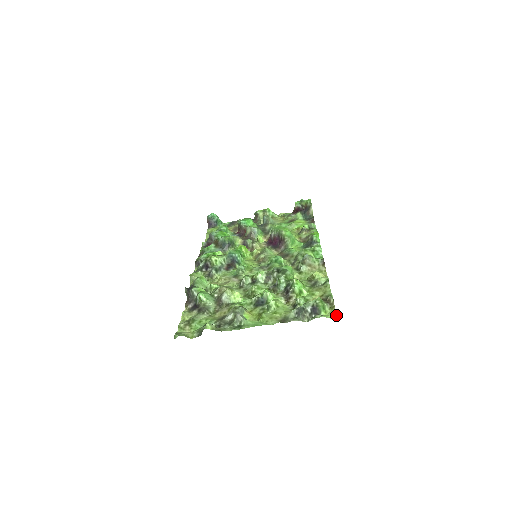
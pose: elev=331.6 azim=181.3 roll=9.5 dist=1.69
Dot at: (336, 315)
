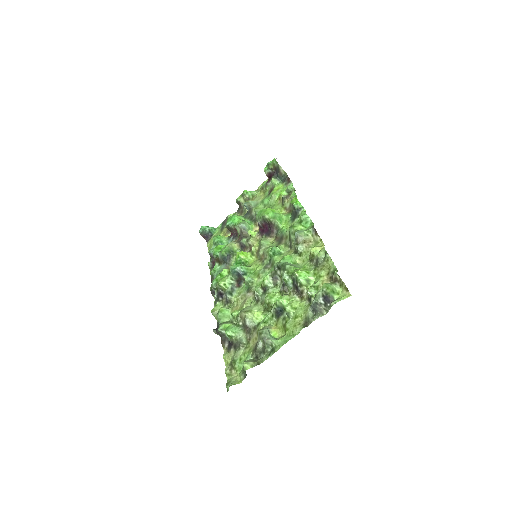
Dot at: (348, 292)
